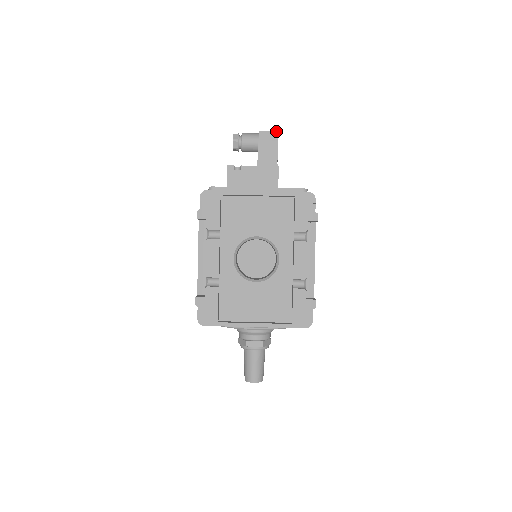
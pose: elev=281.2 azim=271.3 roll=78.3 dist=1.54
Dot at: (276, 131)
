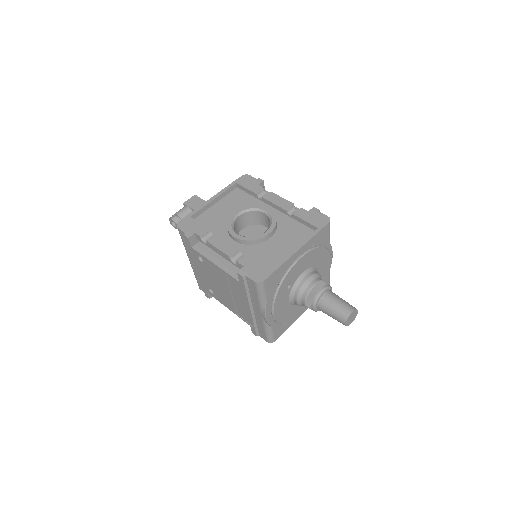
Dot at: (193, 196)
